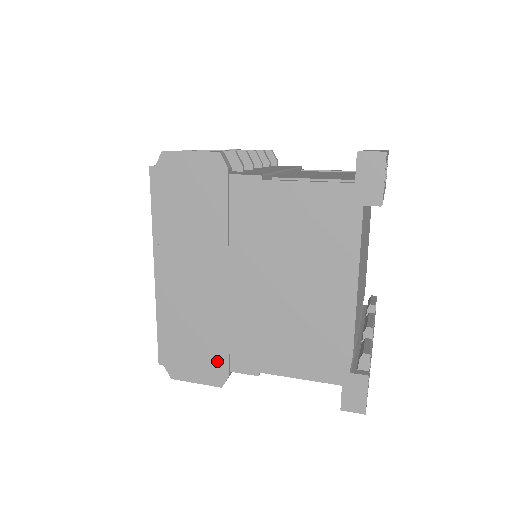
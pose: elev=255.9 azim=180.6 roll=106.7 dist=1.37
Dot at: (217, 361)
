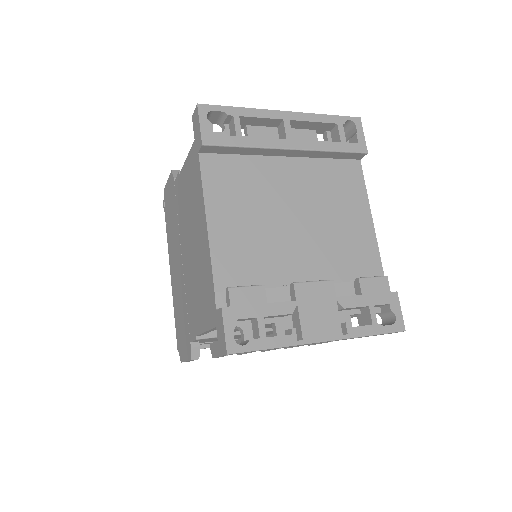
Dot at: (187, 335)
